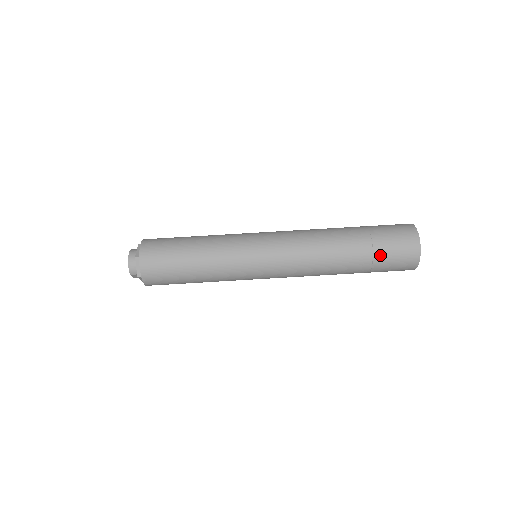
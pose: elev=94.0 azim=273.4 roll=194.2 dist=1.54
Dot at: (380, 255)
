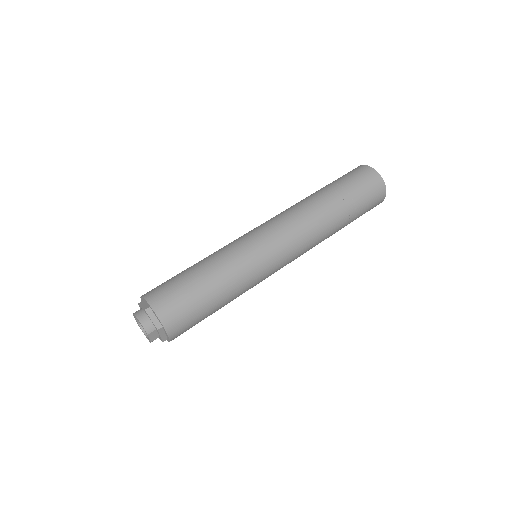
Dot at: (355, 193)
